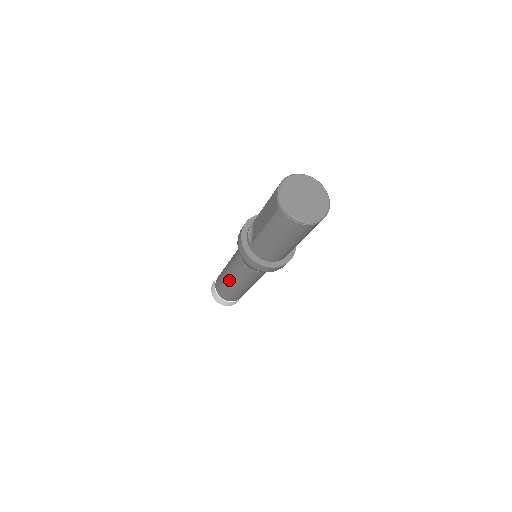
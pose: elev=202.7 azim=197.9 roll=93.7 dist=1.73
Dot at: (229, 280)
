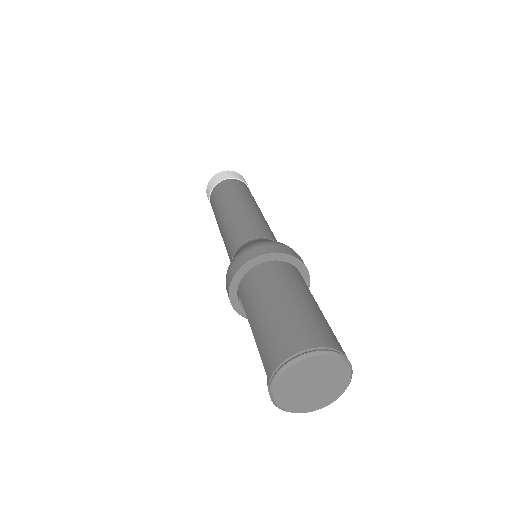
Dot at: occluded
